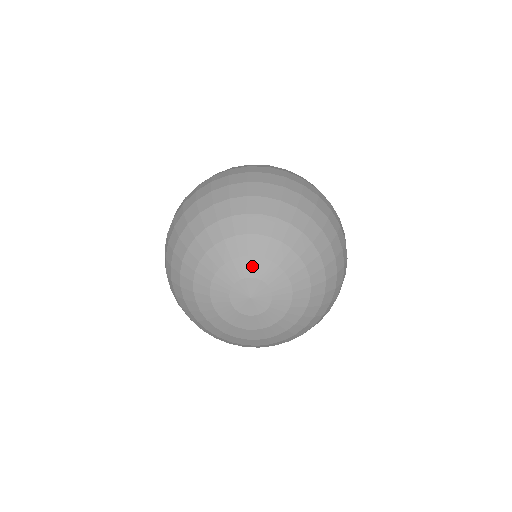
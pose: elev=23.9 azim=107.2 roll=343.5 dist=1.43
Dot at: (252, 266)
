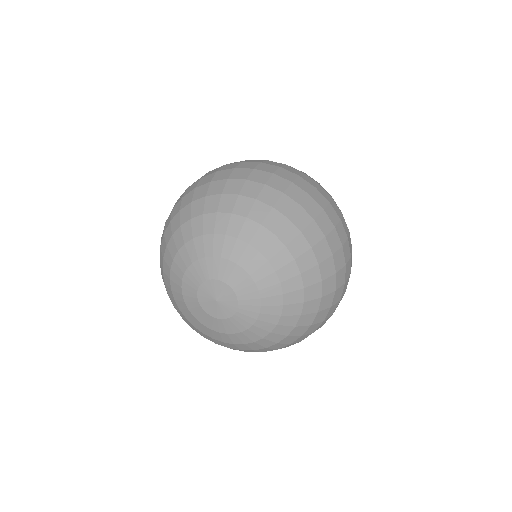
Dot at: (216, 268)
